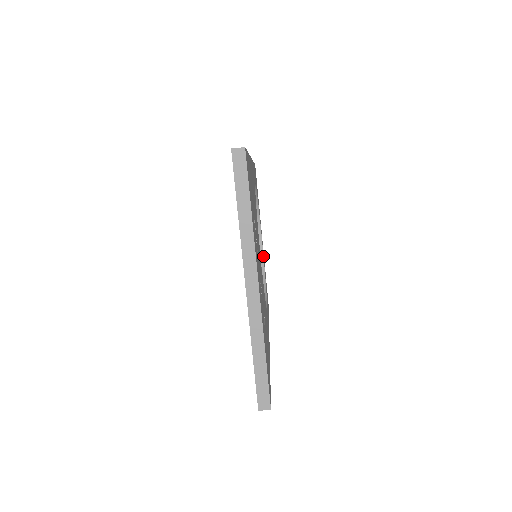
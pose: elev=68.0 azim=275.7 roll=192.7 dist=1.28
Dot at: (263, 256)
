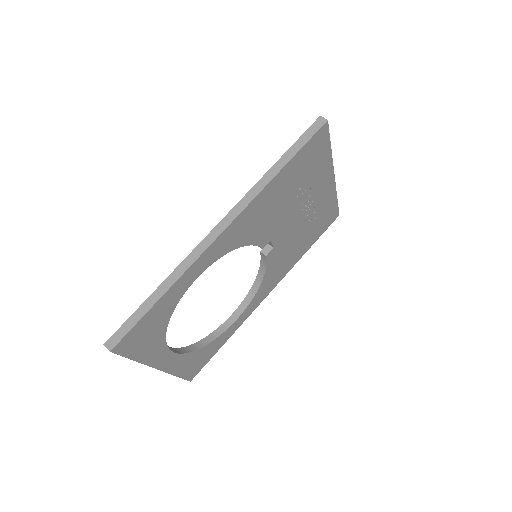
Dot at: (167, 345)
